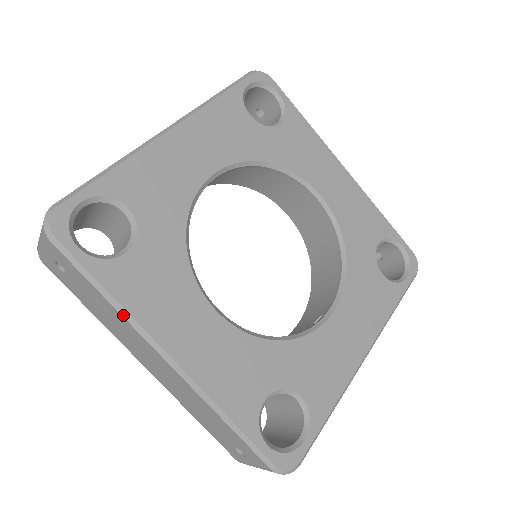
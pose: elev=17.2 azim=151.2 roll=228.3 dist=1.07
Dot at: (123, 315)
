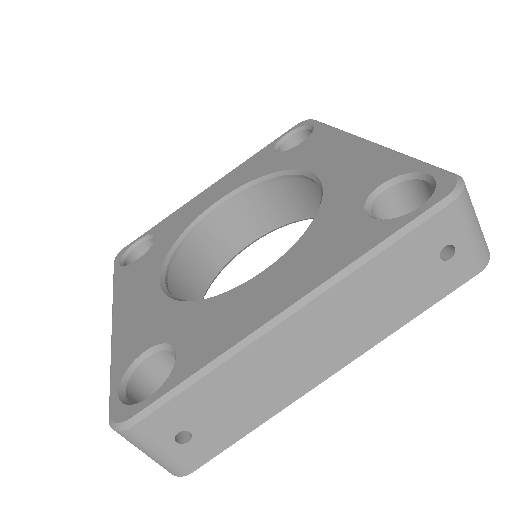
Dot at: (228, 358)
